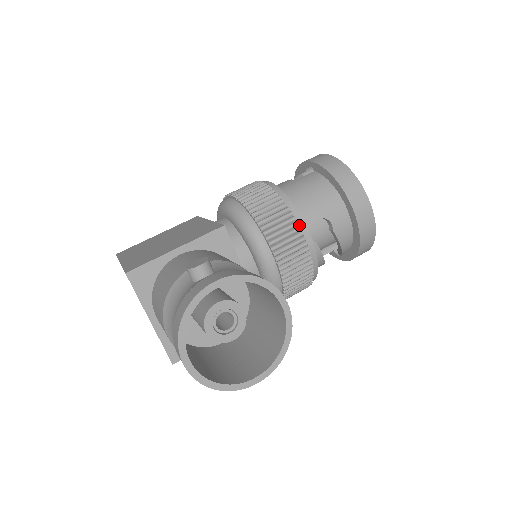
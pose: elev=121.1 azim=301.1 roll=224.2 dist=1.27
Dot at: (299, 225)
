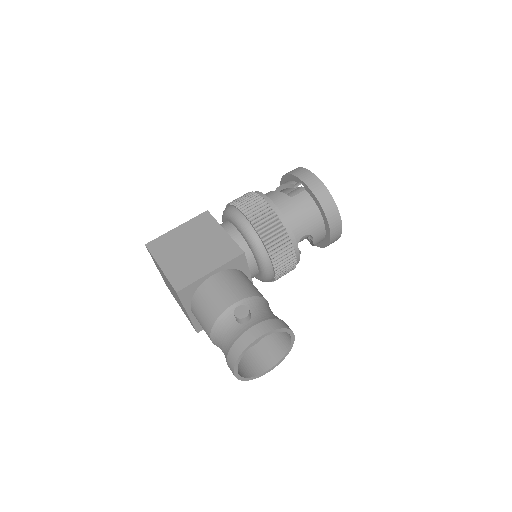
Dot at: (293, 246)
